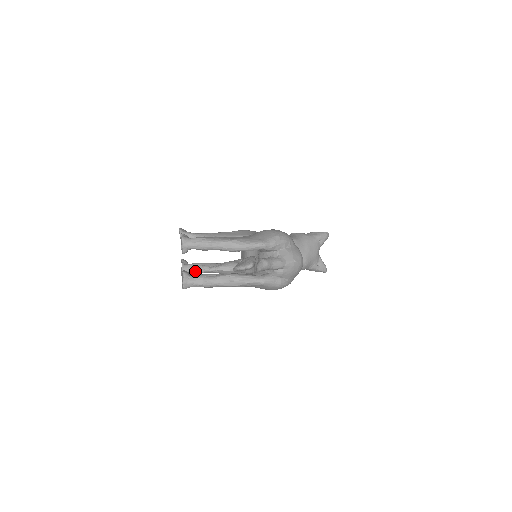
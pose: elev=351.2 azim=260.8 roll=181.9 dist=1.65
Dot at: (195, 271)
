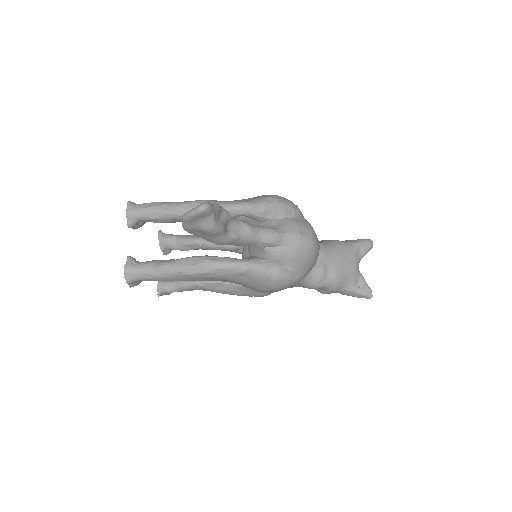
Dot at: (175, 286)
